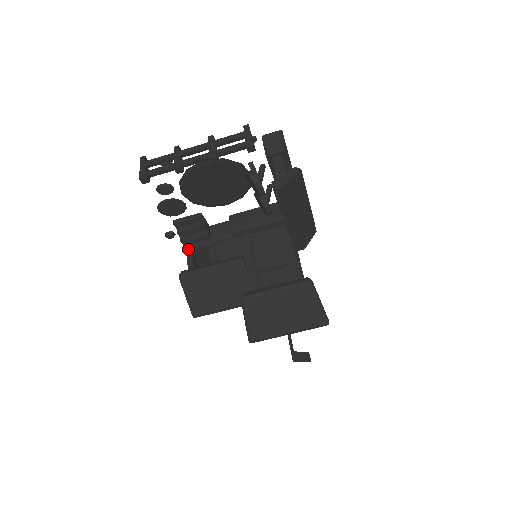
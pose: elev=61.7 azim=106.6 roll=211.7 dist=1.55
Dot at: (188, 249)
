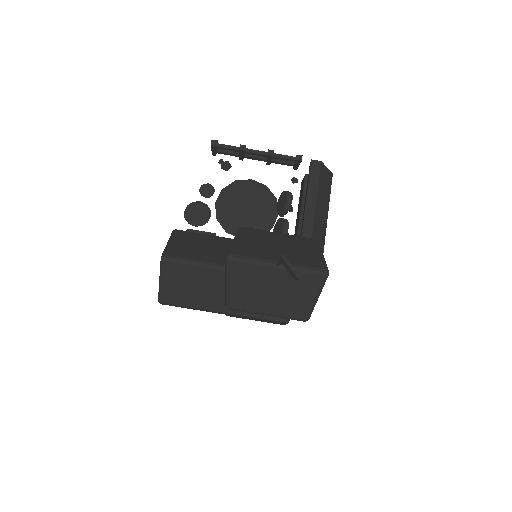
Dot at: occluded
